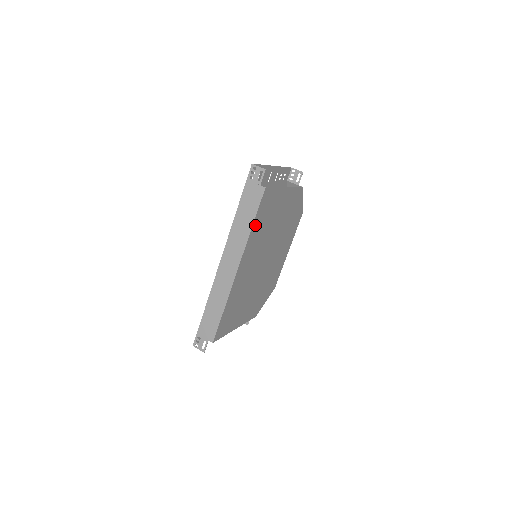
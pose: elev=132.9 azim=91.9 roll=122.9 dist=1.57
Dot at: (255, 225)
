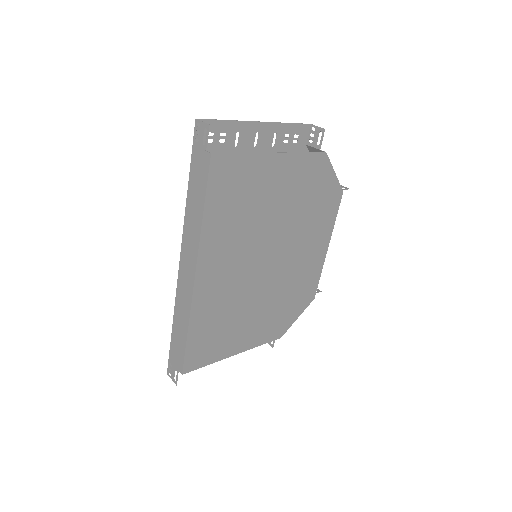
Dot at: (211, 212)
